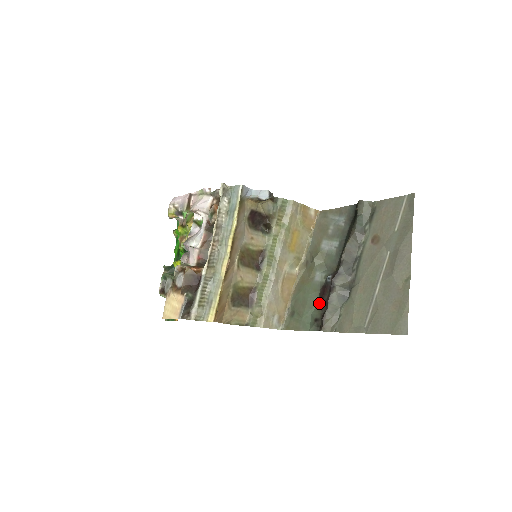
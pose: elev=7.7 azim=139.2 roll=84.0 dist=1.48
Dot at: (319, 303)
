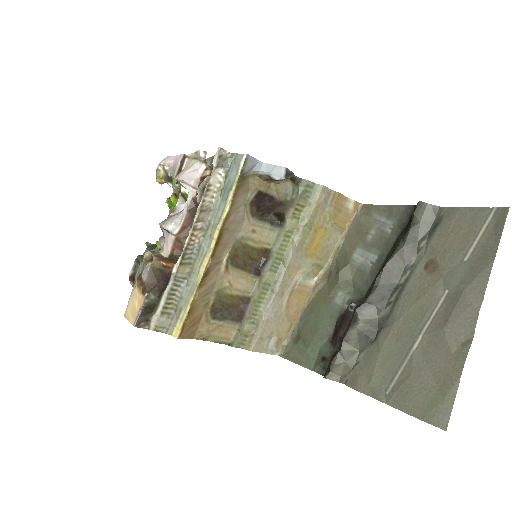
Dot at: (332, 336)
